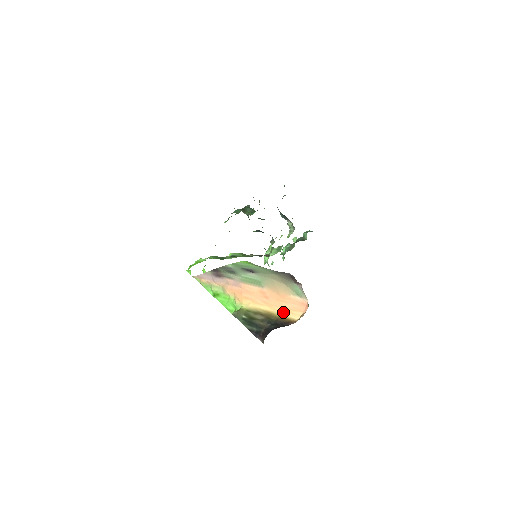
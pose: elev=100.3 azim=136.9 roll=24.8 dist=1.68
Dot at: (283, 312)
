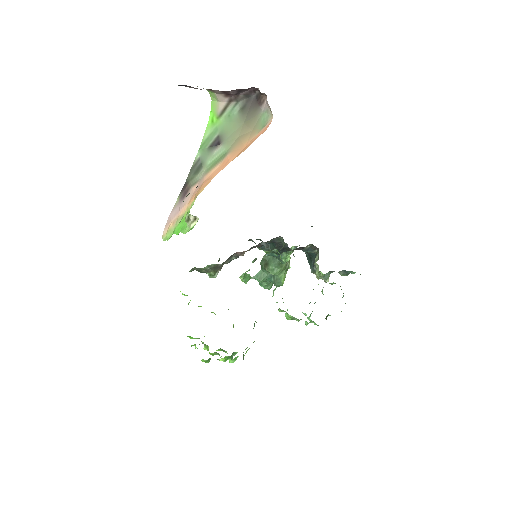
Dot at: occluded
